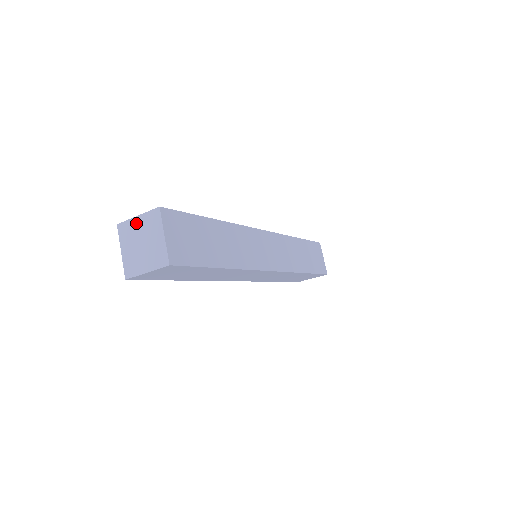
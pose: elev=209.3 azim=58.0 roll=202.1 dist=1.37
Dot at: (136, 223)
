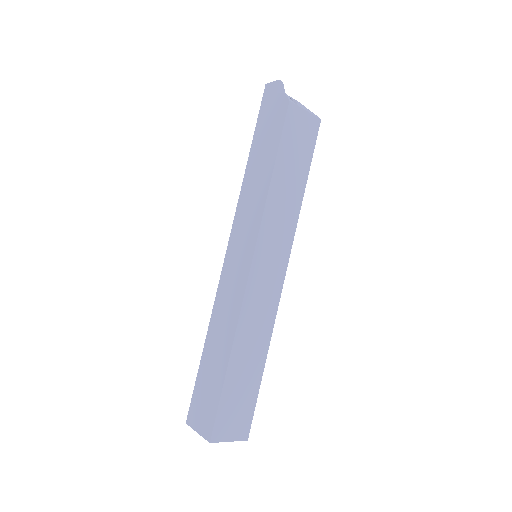
Dot at: occluded
